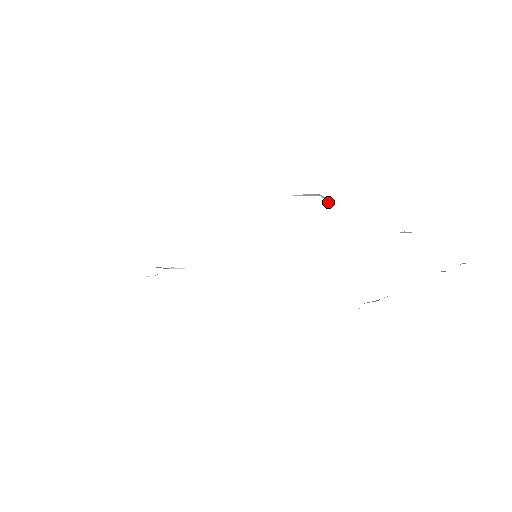
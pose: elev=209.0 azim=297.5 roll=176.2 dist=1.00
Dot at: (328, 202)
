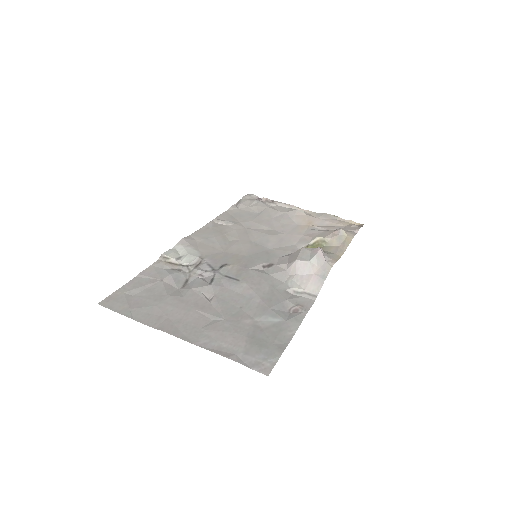
Dot at: occluded
